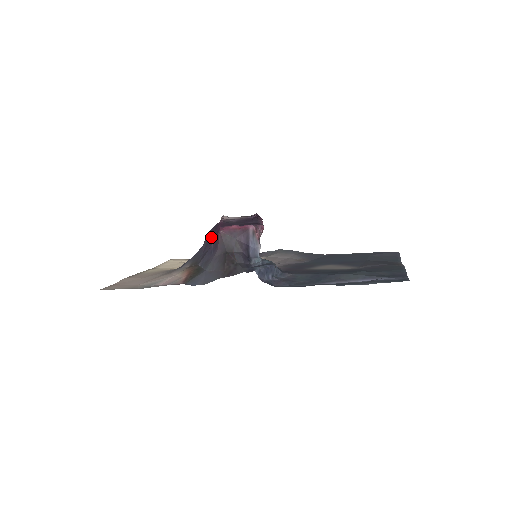
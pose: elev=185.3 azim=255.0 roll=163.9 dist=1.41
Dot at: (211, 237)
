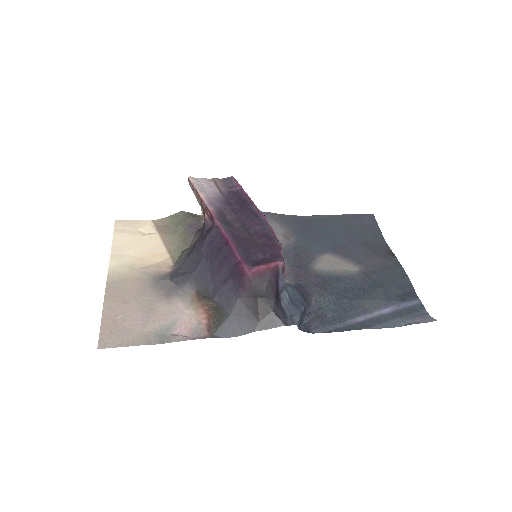
Dot at: (222, 262)
